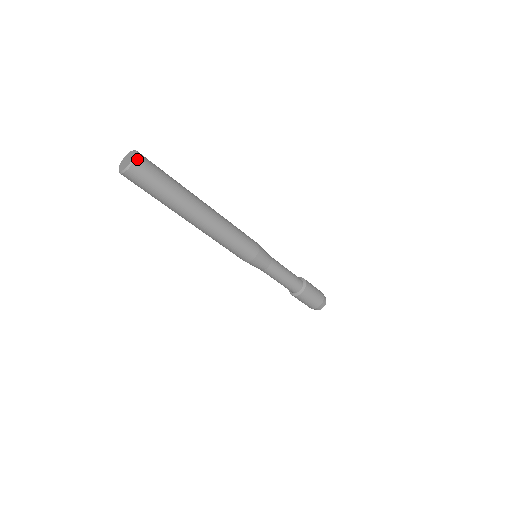
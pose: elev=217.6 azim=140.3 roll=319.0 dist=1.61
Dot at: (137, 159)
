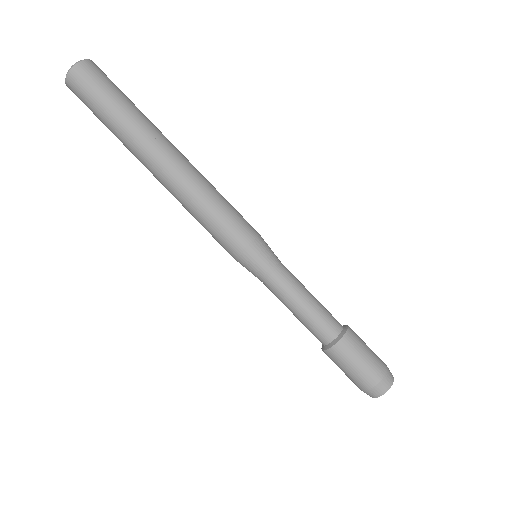
Dot at: (91, 61)
